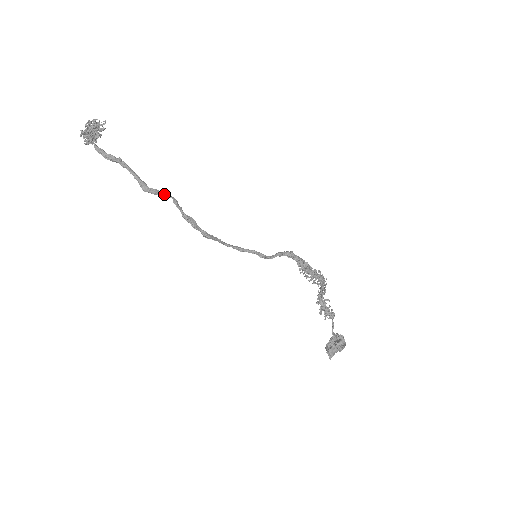
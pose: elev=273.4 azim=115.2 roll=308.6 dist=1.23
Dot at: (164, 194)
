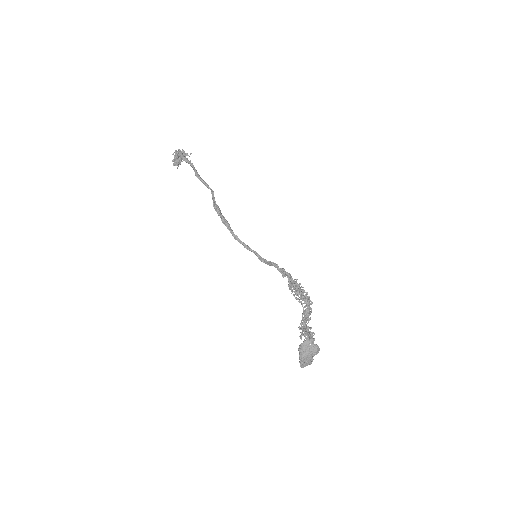
Dot at: (208, 185)
